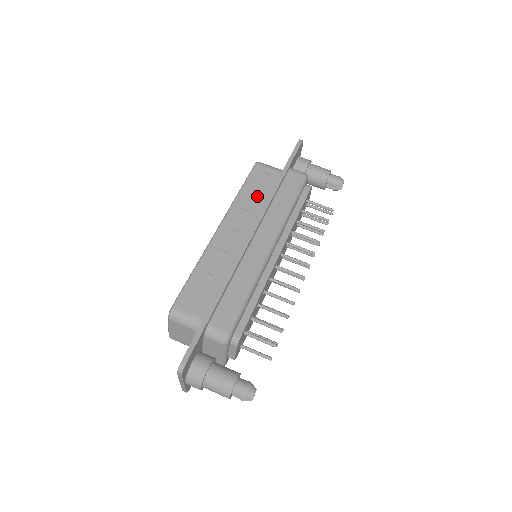
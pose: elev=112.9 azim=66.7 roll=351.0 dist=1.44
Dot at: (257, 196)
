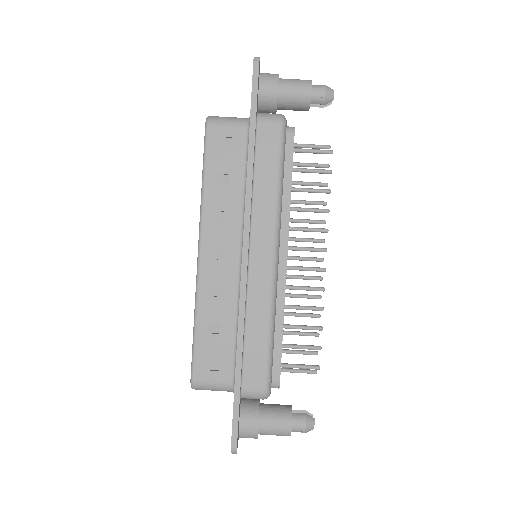
Dot at: (228, 181)
